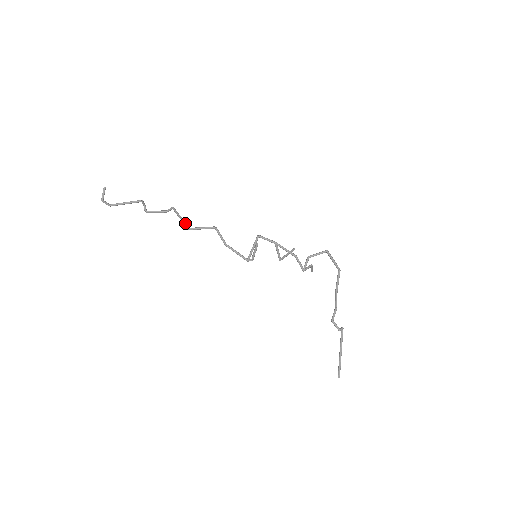
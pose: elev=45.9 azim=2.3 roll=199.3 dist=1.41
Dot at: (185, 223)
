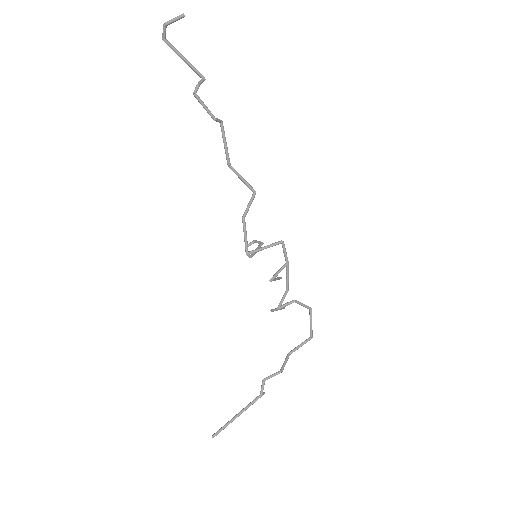
Dot at: occluded
